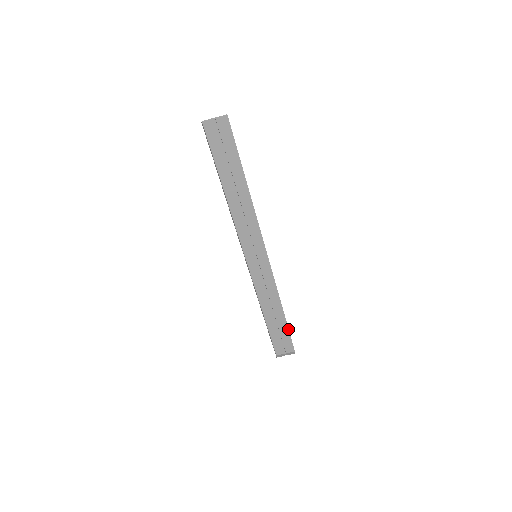
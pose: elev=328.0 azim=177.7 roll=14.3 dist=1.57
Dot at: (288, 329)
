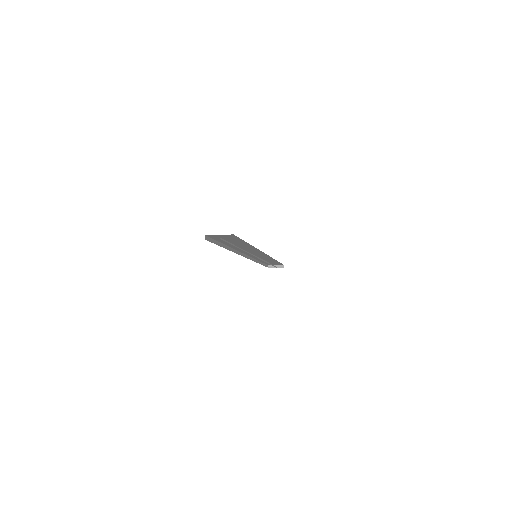
Dot at: occluded
